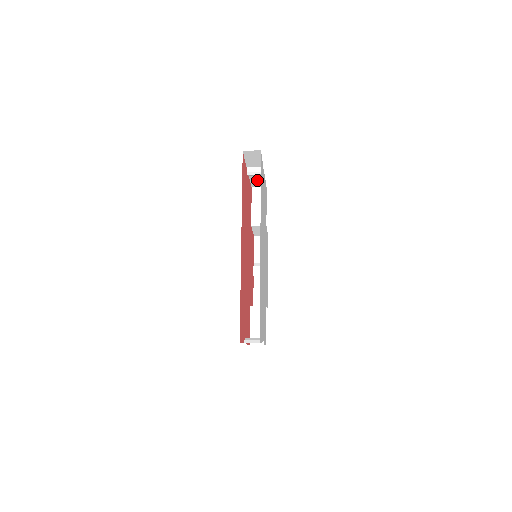
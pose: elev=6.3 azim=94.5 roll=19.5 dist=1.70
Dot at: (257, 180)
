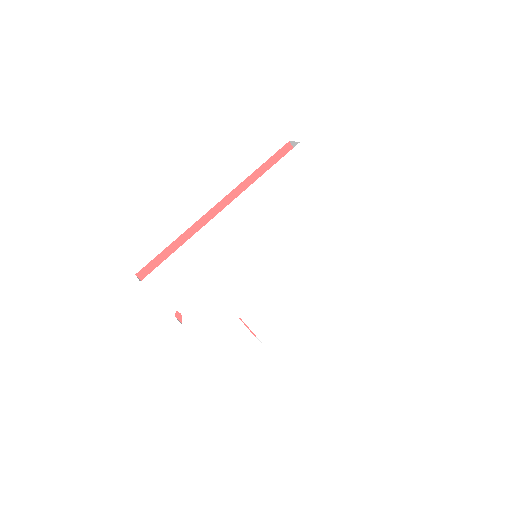
Dot at: occluded
